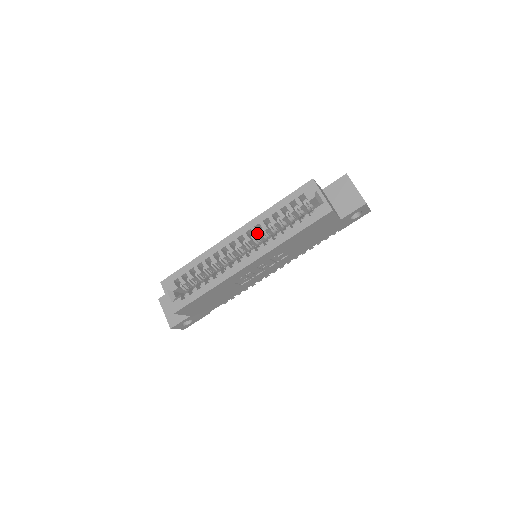
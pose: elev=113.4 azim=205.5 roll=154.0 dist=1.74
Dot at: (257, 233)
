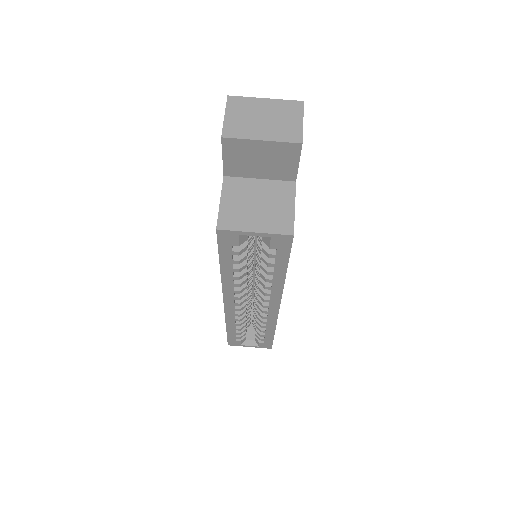
Dot at: (244, 288)
